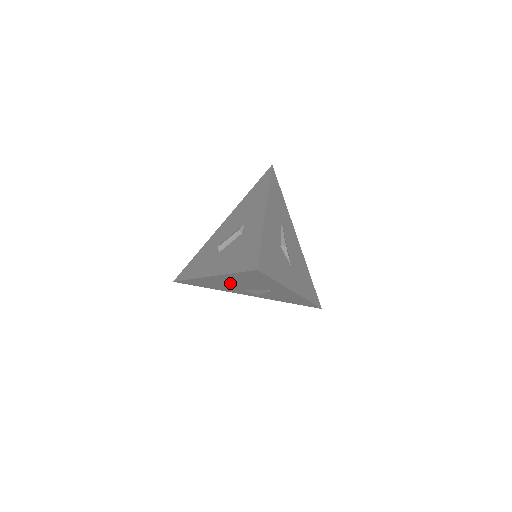
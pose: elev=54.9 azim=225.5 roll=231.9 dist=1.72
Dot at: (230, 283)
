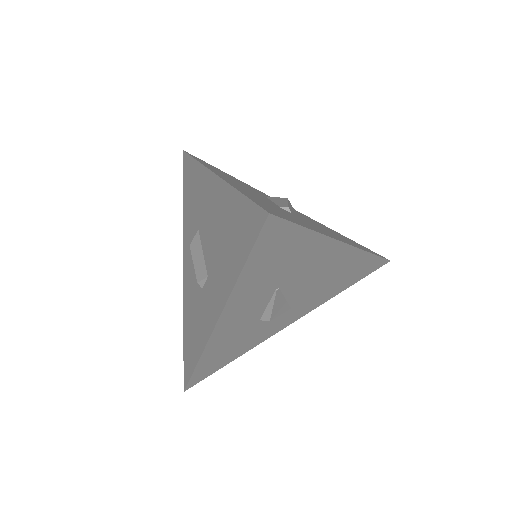
Dot at: occluded
